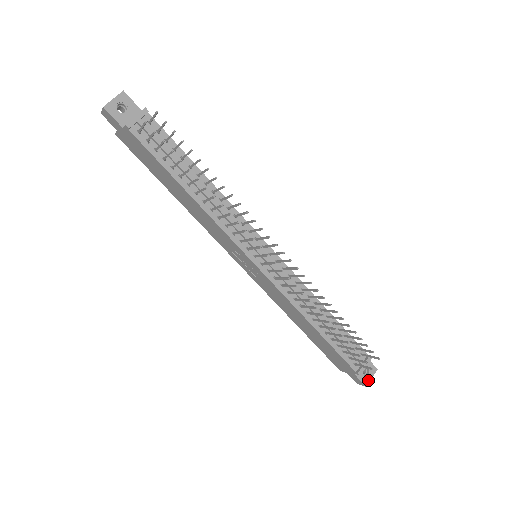
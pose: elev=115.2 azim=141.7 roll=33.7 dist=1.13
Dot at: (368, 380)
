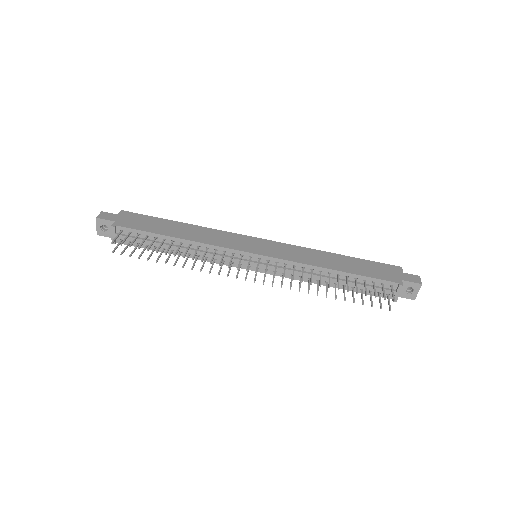
Dot at: (414, 295)
